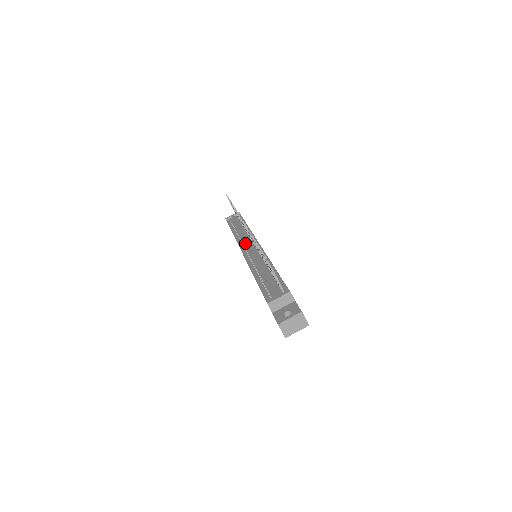
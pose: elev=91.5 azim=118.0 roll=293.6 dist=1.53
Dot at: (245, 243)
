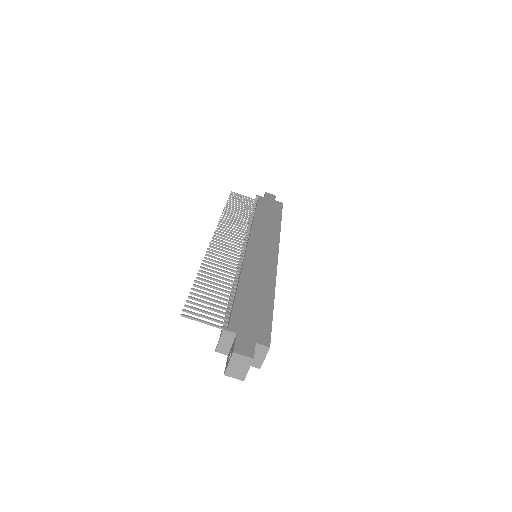
Dot at: occluded
